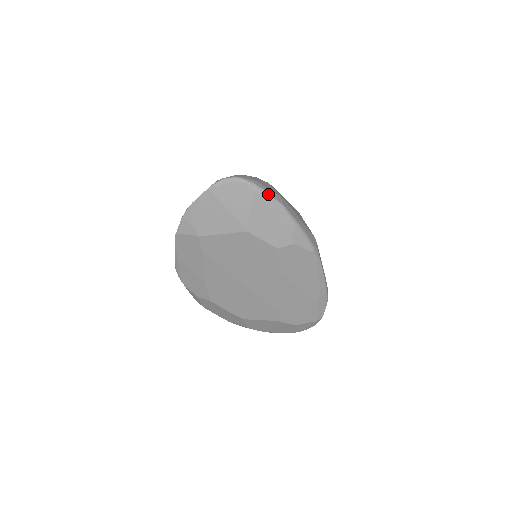
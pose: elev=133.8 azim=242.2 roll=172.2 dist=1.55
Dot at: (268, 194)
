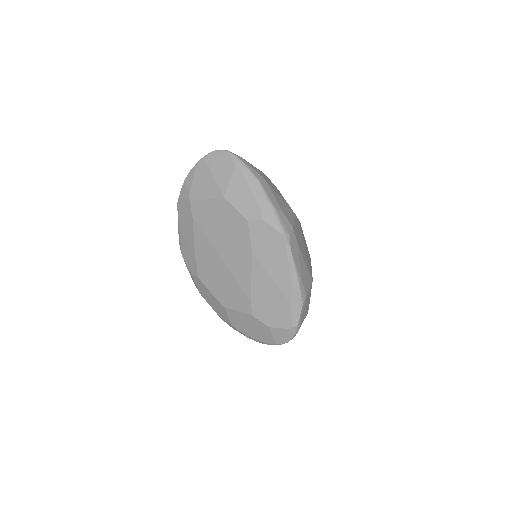
Dot at: (247, 168)
